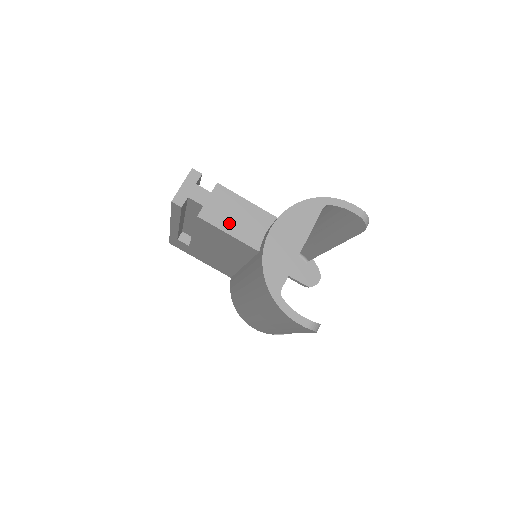
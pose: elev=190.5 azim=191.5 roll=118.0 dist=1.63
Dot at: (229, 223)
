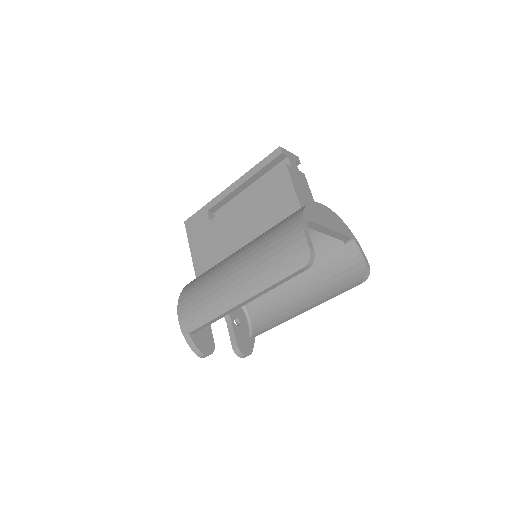
Dot at: (297, 185)
